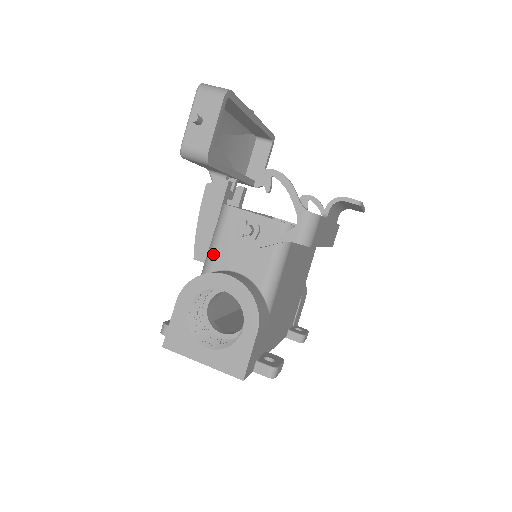
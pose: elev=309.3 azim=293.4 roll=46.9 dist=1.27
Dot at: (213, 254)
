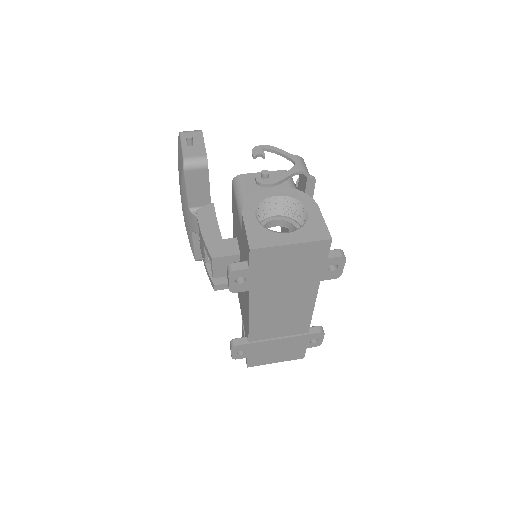
Dot at: occluded
